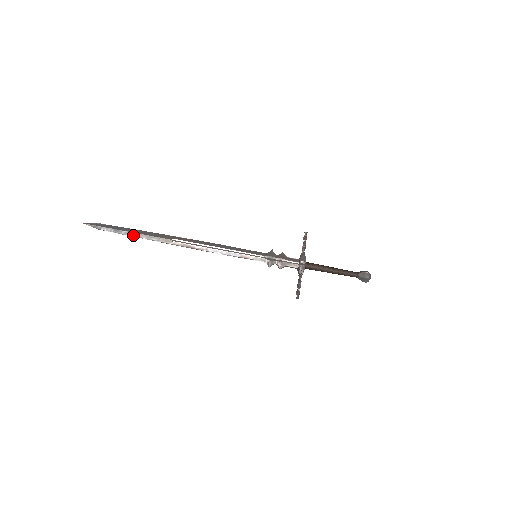
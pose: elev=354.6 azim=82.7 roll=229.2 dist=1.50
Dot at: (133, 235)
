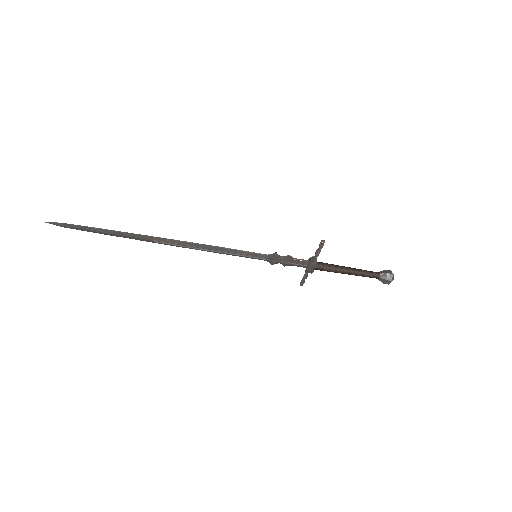
Dot at: (106, 234)
